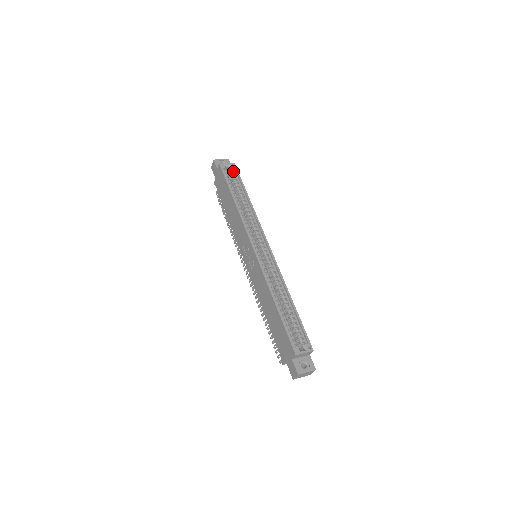
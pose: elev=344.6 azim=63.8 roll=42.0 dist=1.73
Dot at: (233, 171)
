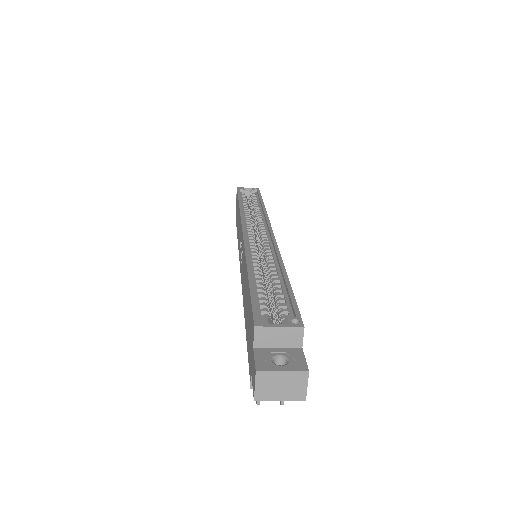
Dot at: (254, 193)
